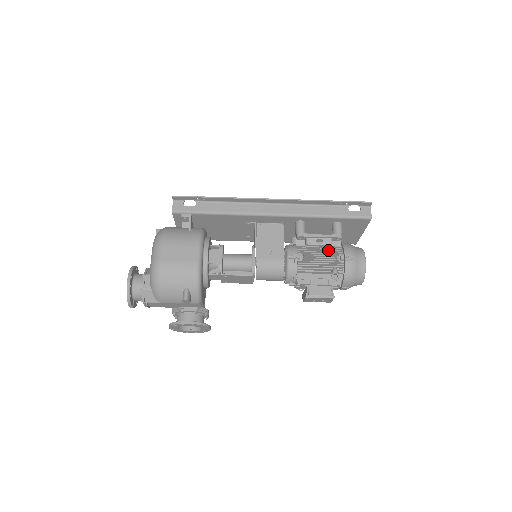
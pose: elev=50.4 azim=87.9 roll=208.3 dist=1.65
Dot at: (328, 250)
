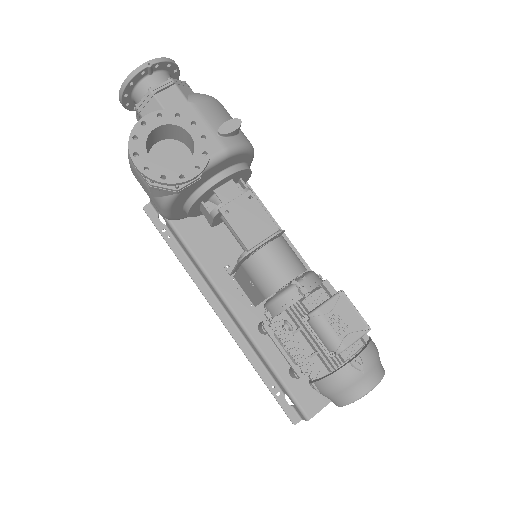
Dot at: occluded
